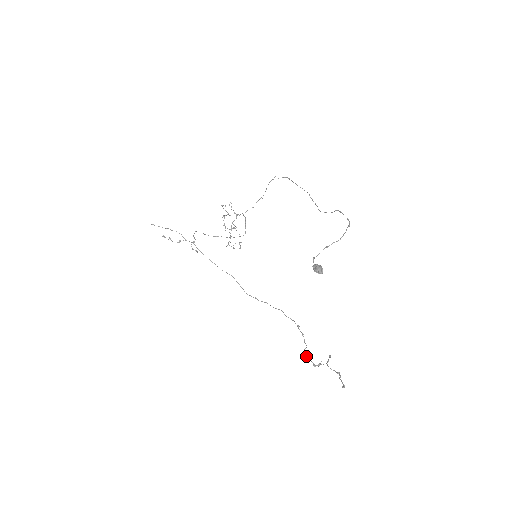
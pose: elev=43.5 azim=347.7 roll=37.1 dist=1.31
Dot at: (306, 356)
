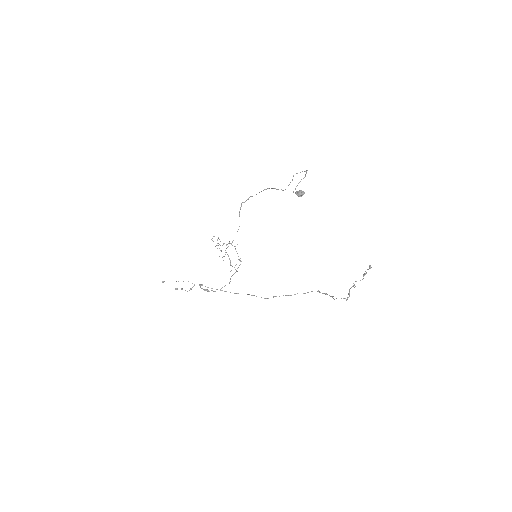
Dot at: occluded
